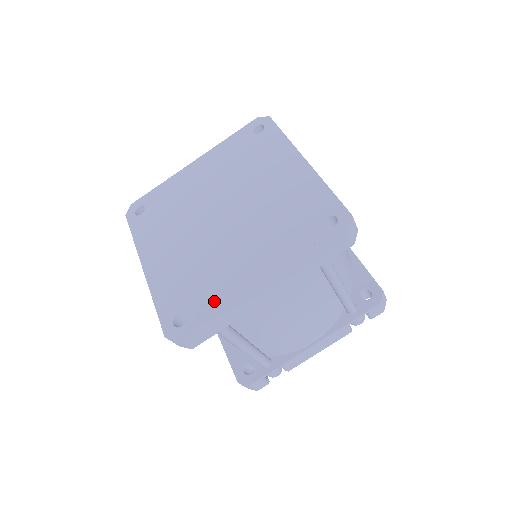
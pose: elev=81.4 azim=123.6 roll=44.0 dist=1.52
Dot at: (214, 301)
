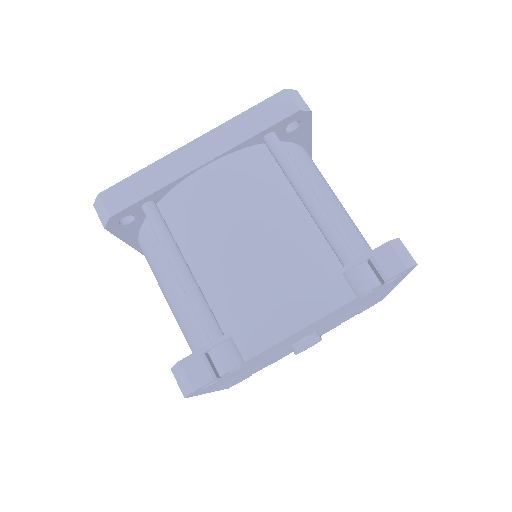
Dot at: occluded
